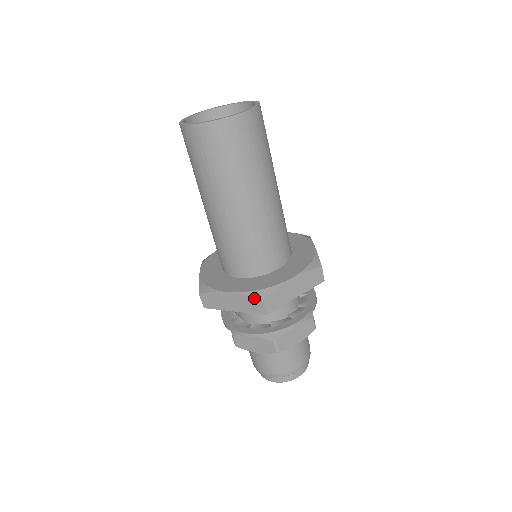
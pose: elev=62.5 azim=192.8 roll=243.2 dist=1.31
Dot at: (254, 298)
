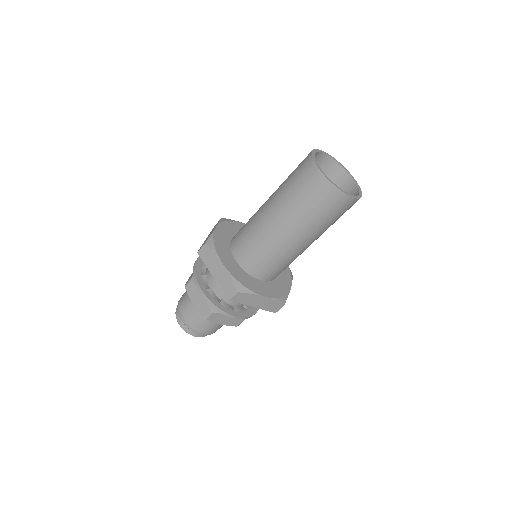
Dot at: (280, 304)
